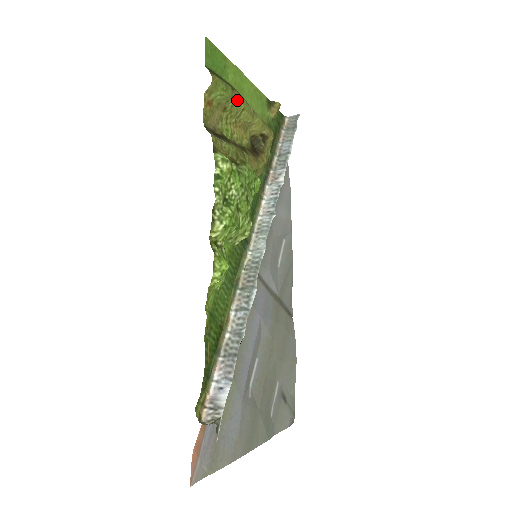
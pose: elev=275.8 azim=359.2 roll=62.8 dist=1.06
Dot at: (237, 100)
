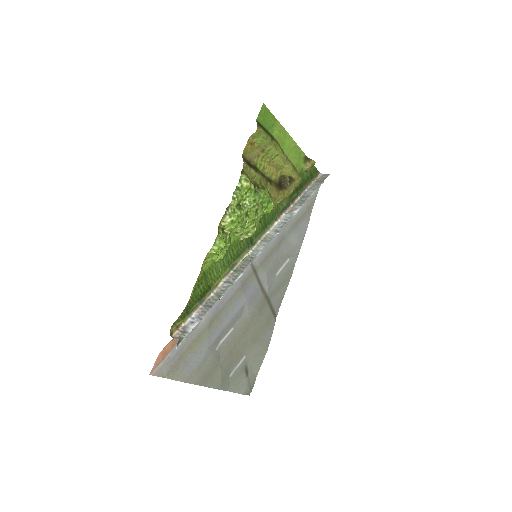
Dot at: (273, 147)
